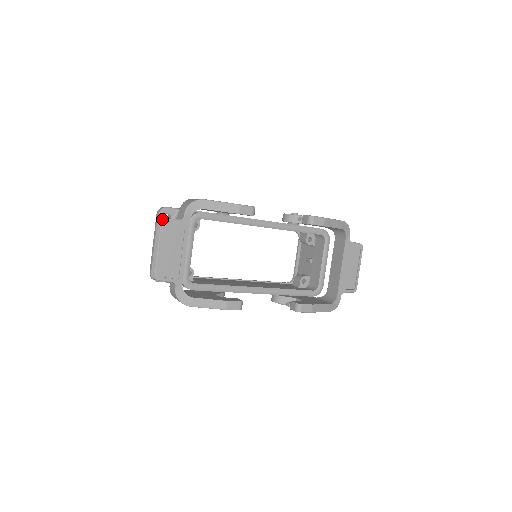
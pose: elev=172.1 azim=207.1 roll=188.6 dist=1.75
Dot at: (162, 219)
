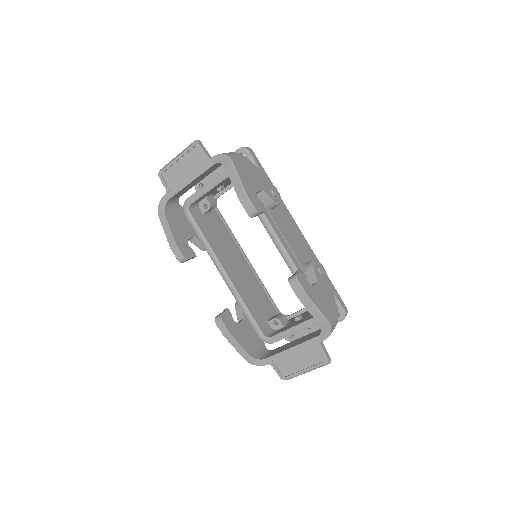
Dot at: (197, 142)
